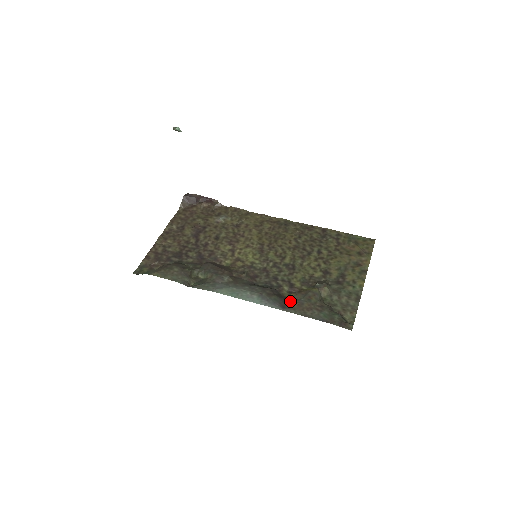
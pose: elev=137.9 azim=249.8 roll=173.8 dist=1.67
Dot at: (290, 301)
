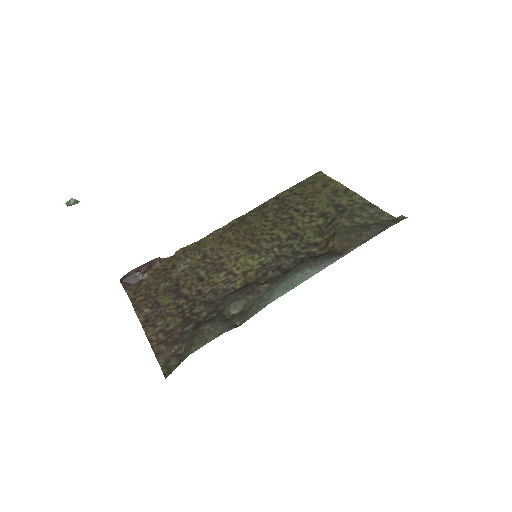
Dot at: (337, 247)
